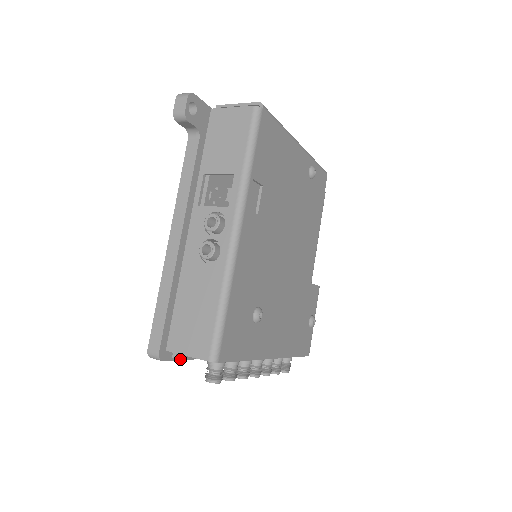
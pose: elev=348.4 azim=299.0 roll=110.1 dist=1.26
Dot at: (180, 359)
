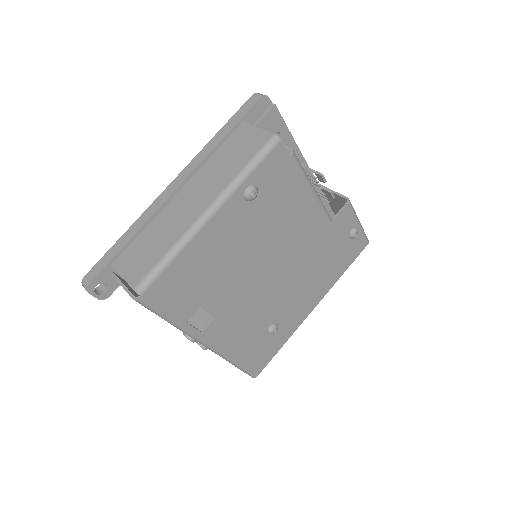
Dot at: occluded
